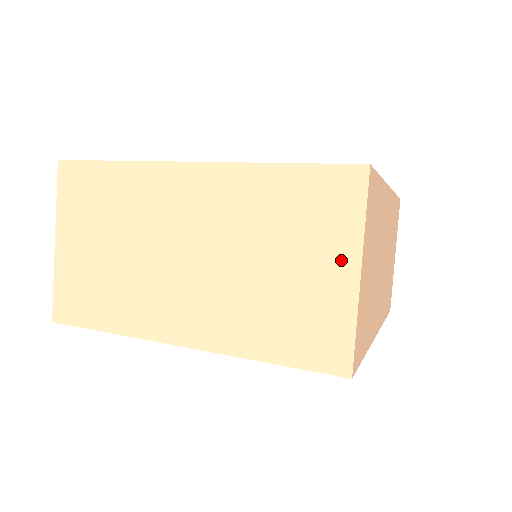
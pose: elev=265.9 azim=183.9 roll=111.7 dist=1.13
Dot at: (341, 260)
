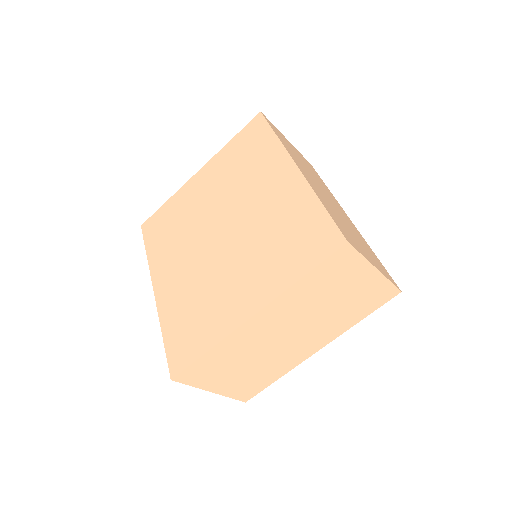
Dot at: (365, 274)
